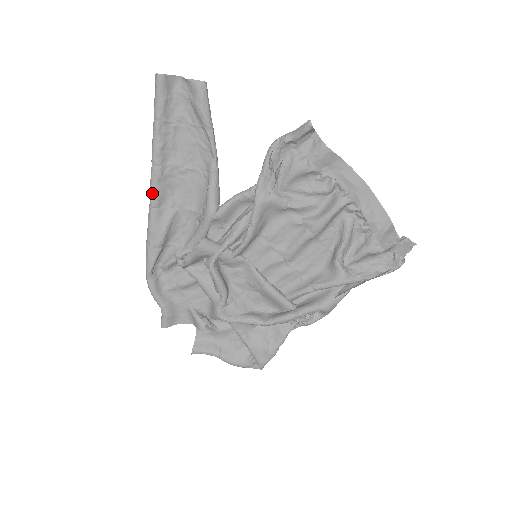
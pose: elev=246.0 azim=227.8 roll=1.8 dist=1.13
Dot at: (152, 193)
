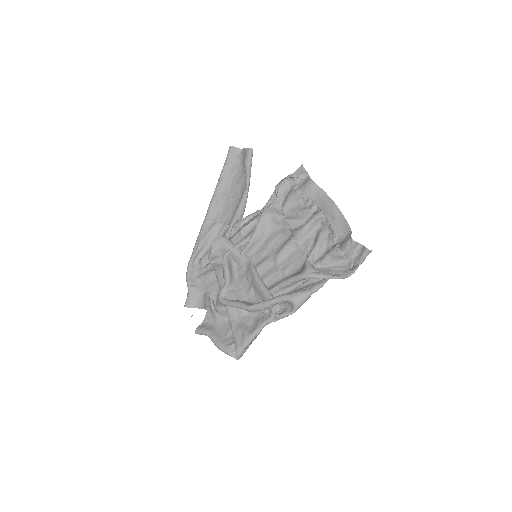
Dot at: (208, 209)
